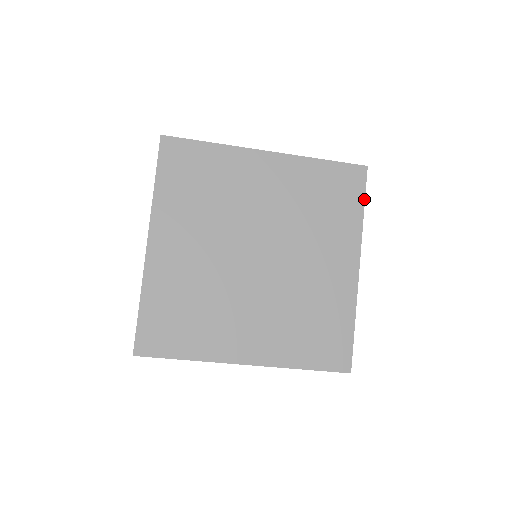
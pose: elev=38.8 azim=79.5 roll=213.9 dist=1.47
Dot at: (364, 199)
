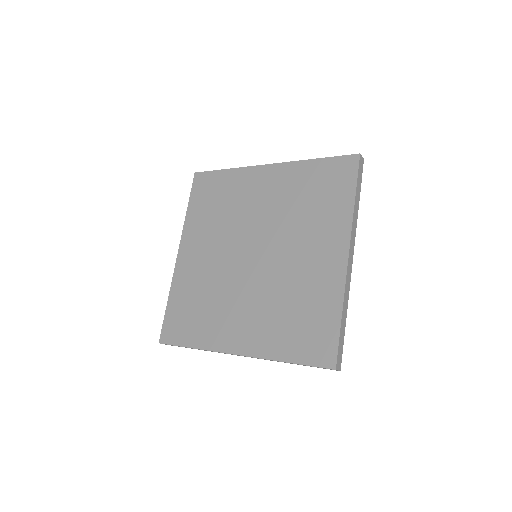
Dot at: (355, 186)
